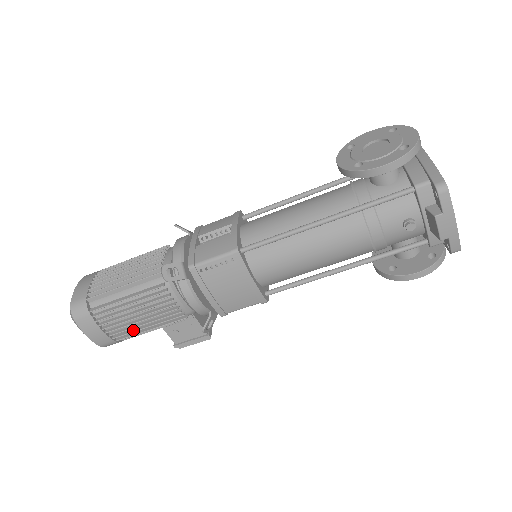
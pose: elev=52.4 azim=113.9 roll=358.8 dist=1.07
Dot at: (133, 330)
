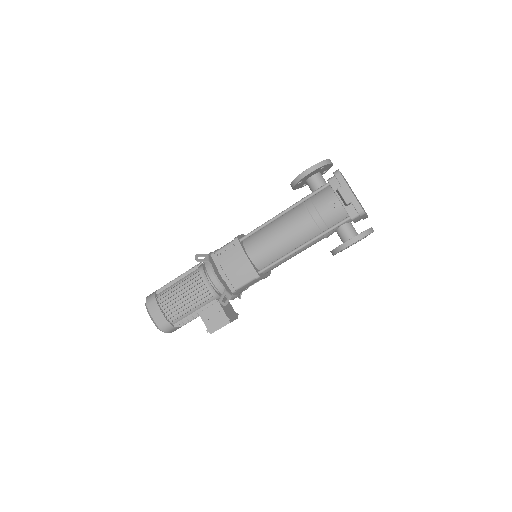
Dot at: (180, 311)
